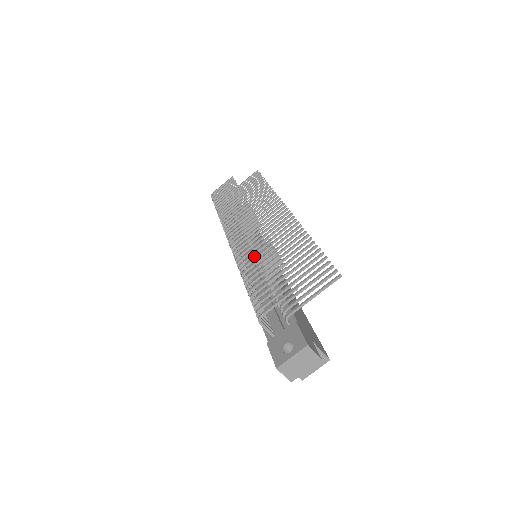
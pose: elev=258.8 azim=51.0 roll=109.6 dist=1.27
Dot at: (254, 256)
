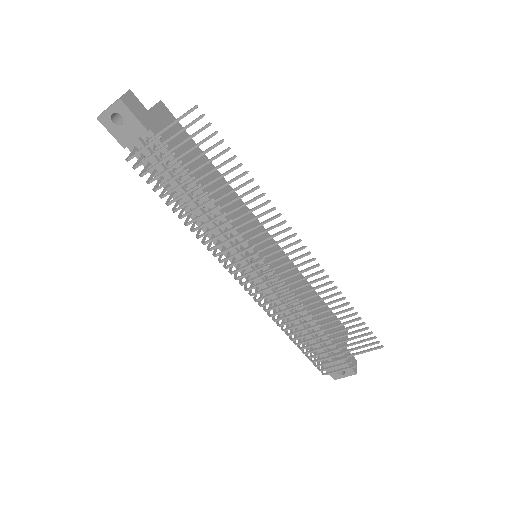
Dot at: occluded
